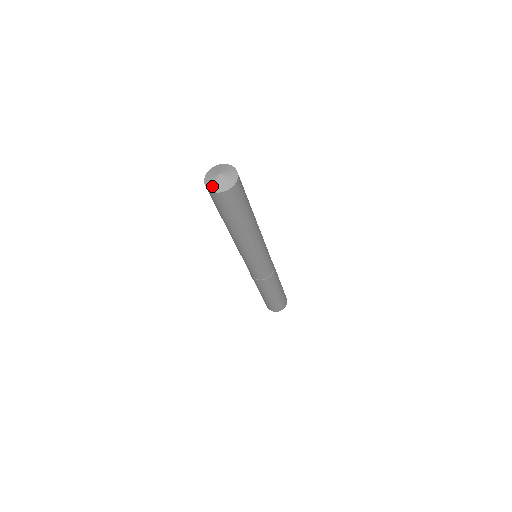
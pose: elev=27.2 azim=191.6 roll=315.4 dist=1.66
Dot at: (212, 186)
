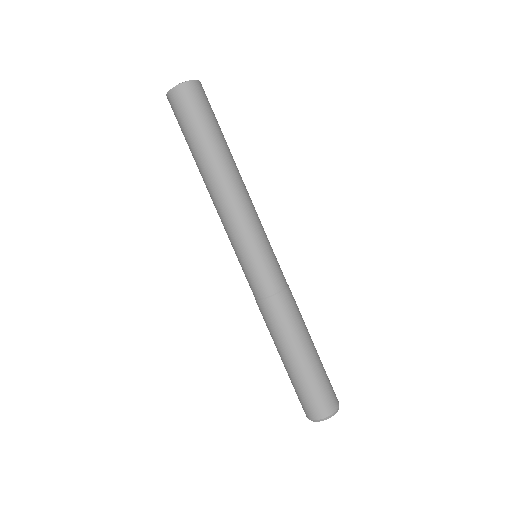
Dot at: (176, 86)
